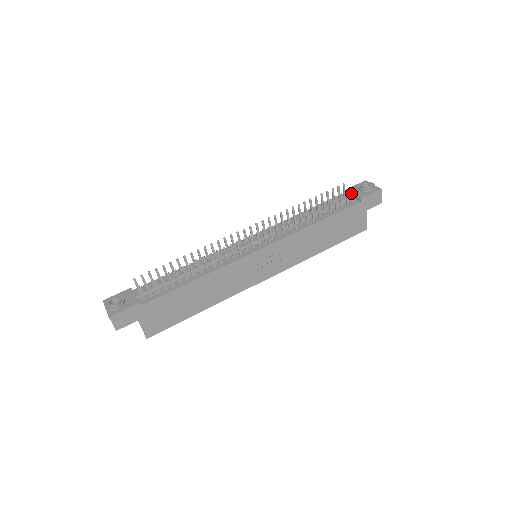
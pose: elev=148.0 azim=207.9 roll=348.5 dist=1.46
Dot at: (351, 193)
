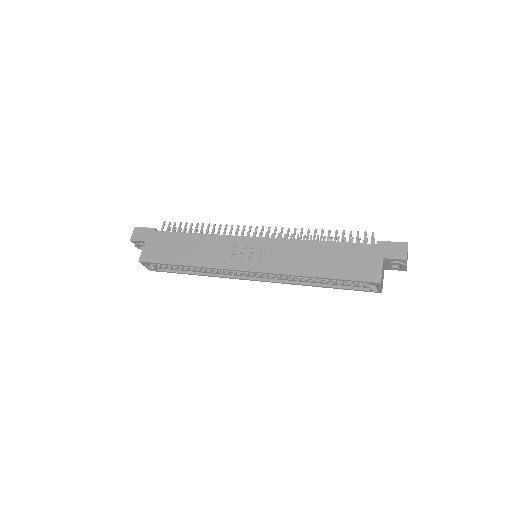
Dot at: (371, 237)
